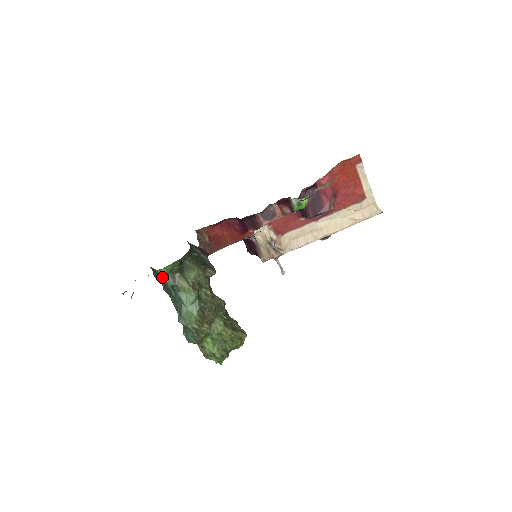
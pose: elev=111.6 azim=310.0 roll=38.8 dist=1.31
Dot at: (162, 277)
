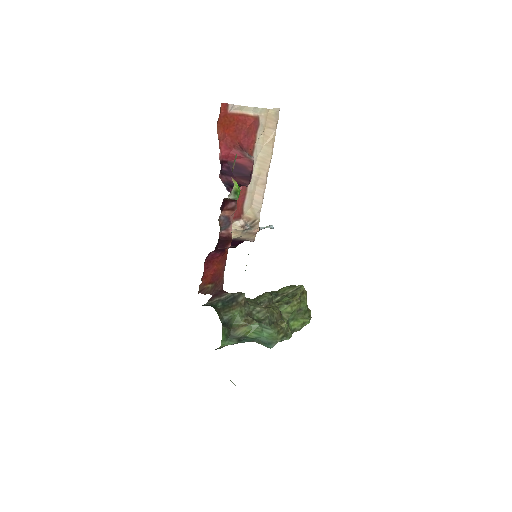
Dot at: occluded
